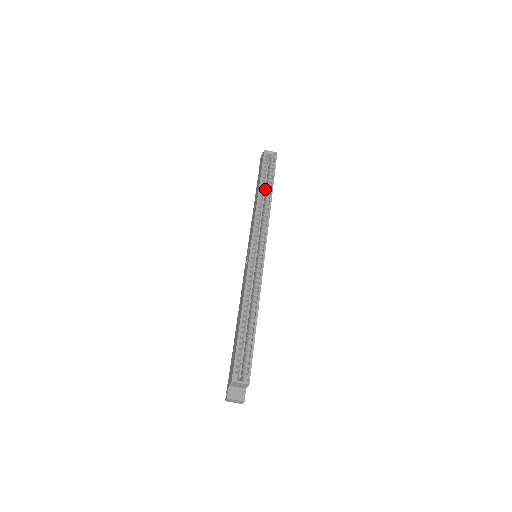
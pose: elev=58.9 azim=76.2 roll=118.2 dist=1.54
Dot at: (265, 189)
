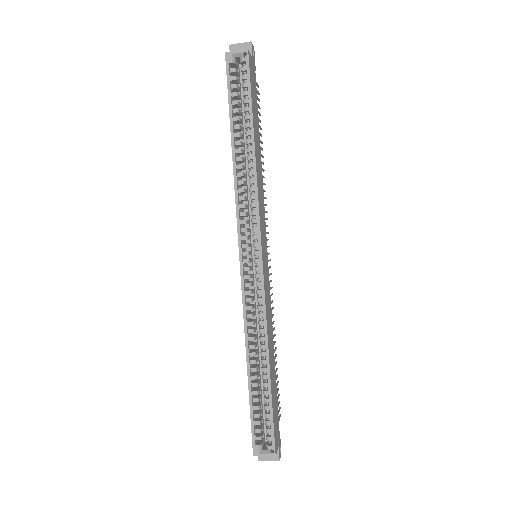
Dot at: occluded
